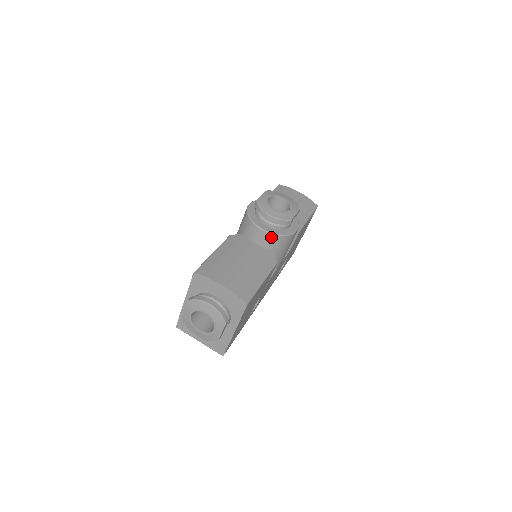
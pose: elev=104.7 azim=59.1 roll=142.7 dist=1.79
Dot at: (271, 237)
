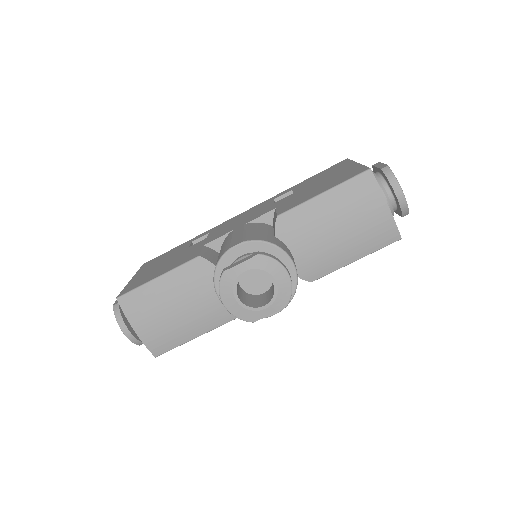
Dot at: occluded
